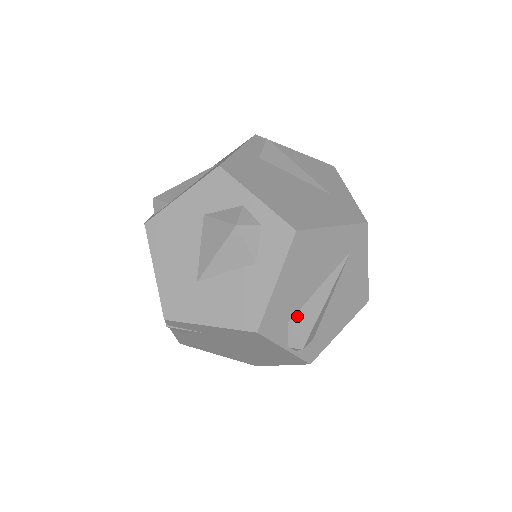
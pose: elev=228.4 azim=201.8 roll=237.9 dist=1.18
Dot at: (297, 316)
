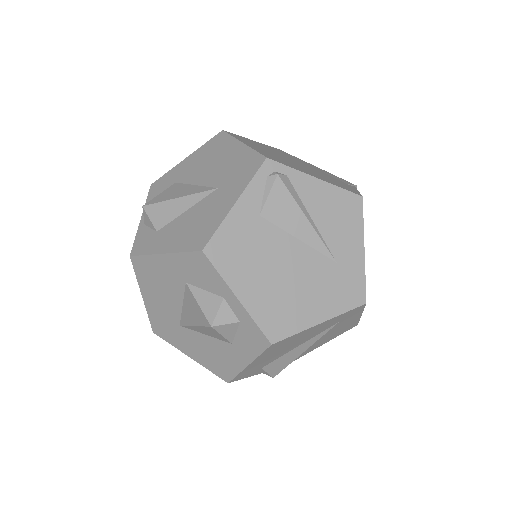
Dot at: (271, 364)
